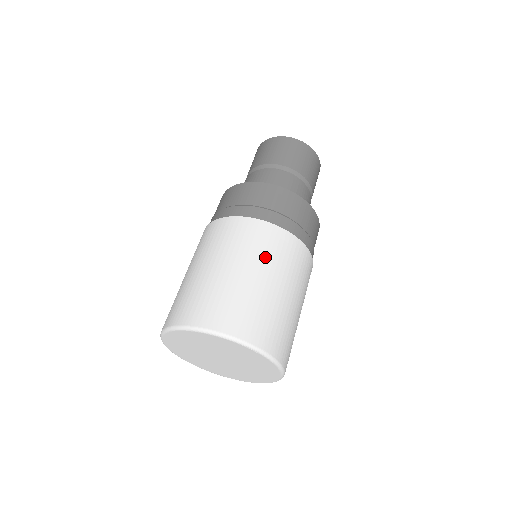
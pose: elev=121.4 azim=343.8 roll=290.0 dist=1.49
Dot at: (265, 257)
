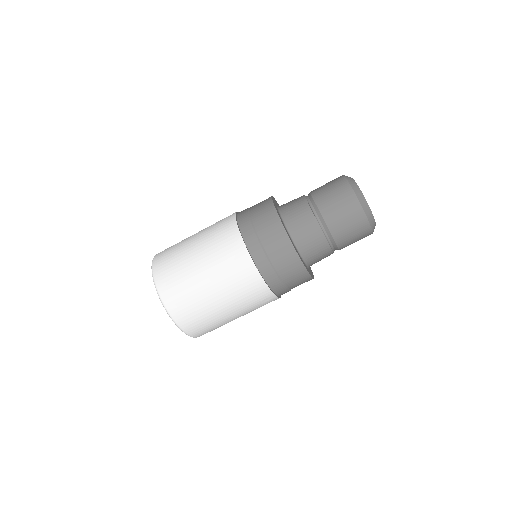
Dot at: (221, 268)
